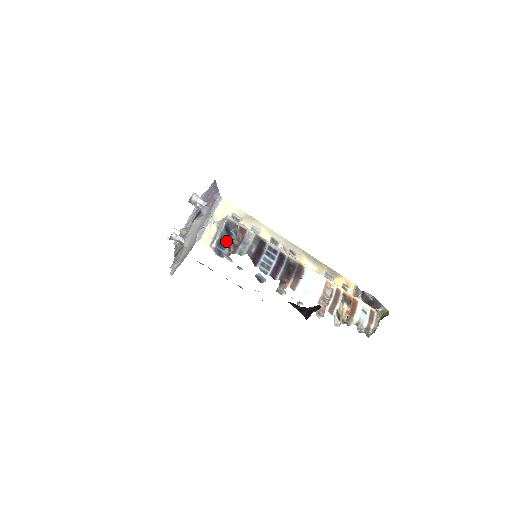
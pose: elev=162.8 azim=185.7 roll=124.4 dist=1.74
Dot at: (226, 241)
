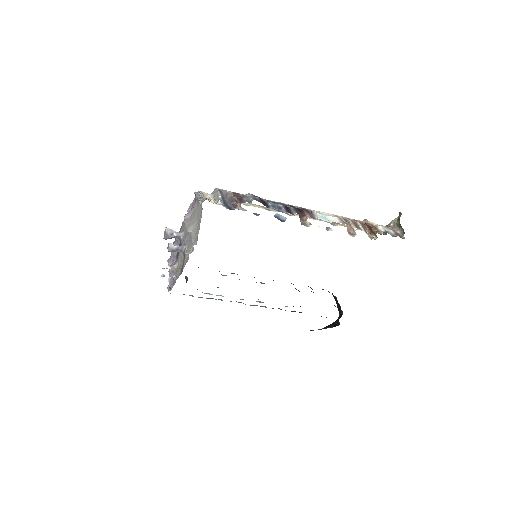
Dot at: (228, 204)
